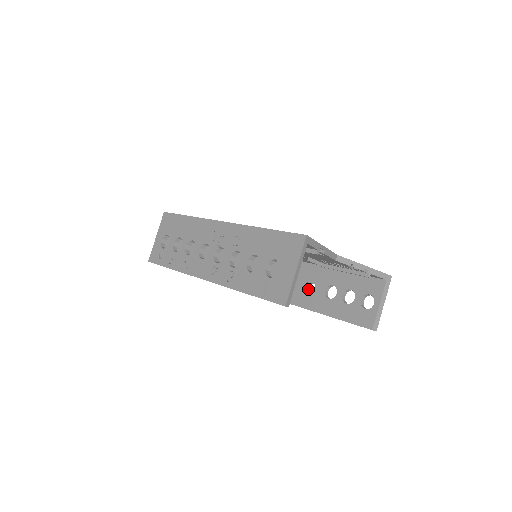
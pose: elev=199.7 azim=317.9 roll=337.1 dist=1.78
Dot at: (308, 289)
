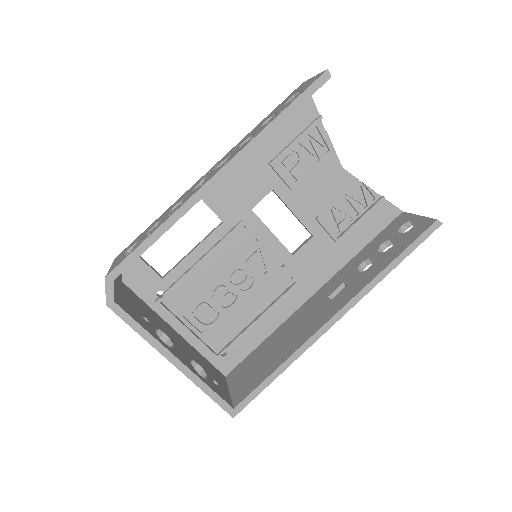
Dot at: occluded
